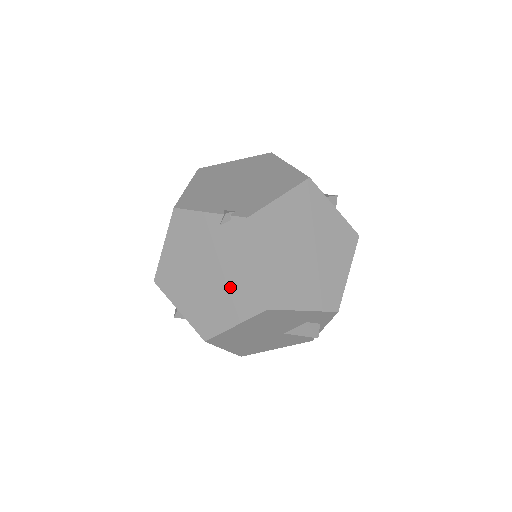
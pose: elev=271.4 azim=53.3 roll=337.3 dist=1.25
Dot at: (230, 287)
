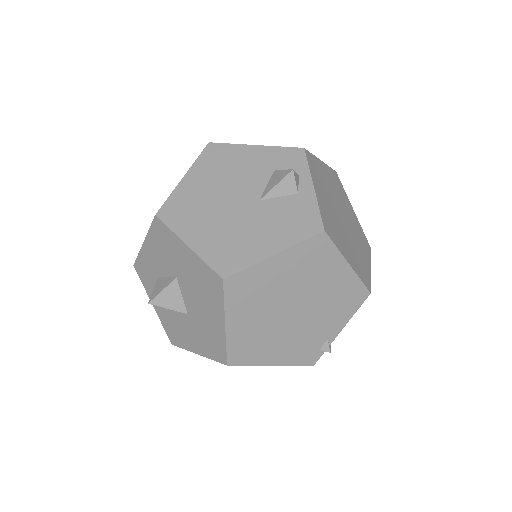
Dot at: occluded
